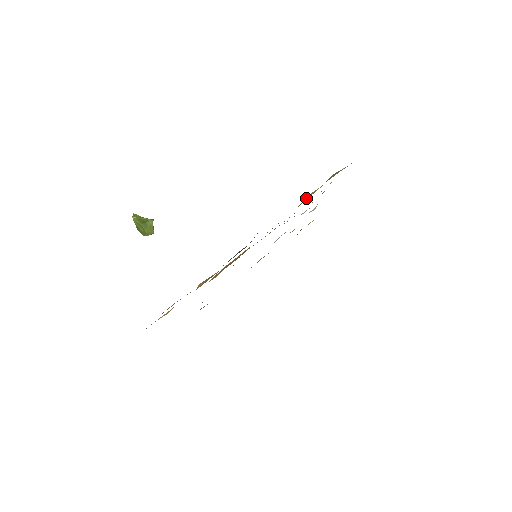
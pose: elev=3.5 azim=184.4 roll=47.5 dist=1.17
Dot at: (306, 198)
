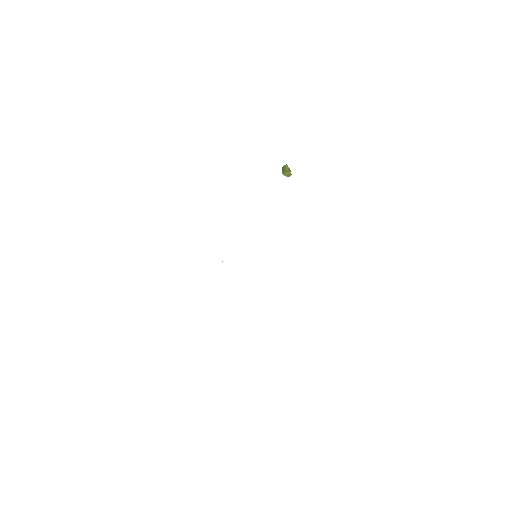
Dot at: occluded
